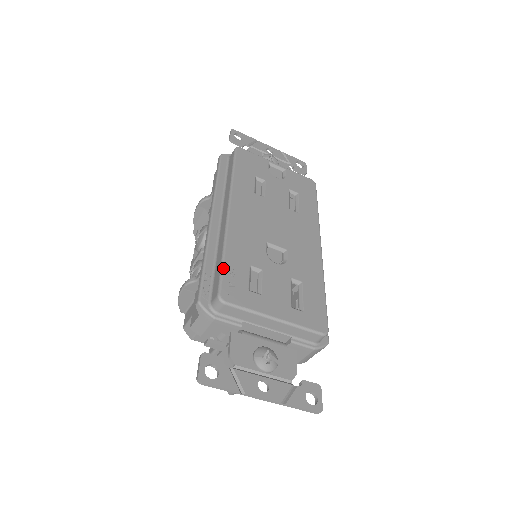
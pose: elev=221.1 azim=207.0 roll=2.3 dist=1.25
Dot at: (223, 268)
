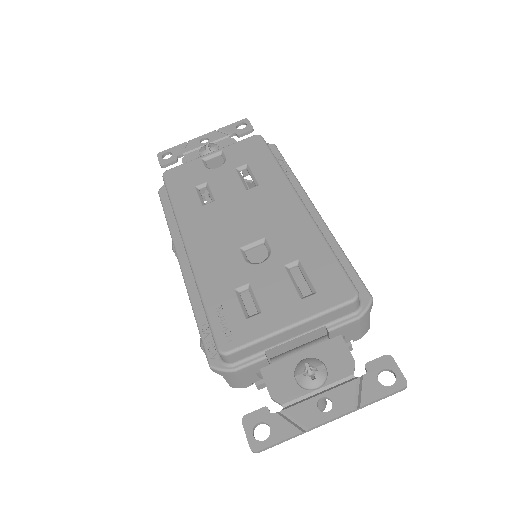
Dot at: (208, 317)
